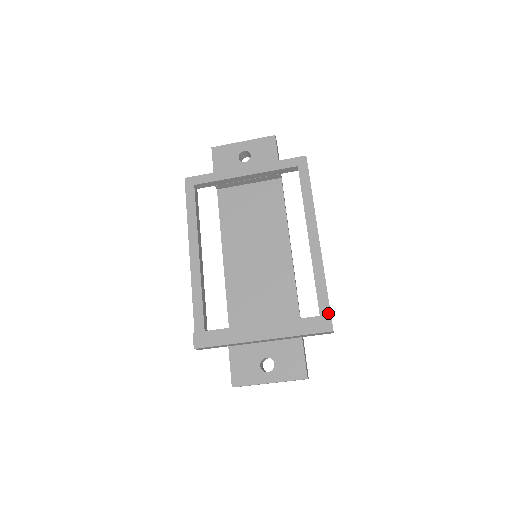
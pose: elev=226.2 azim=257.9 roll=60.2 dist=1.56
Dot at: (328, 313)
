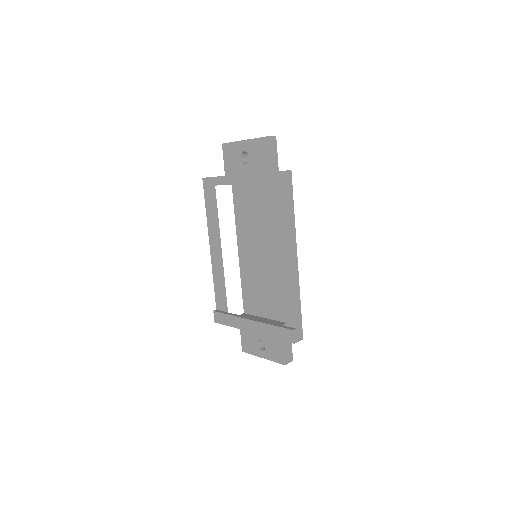
Dot at: (294, 326)
